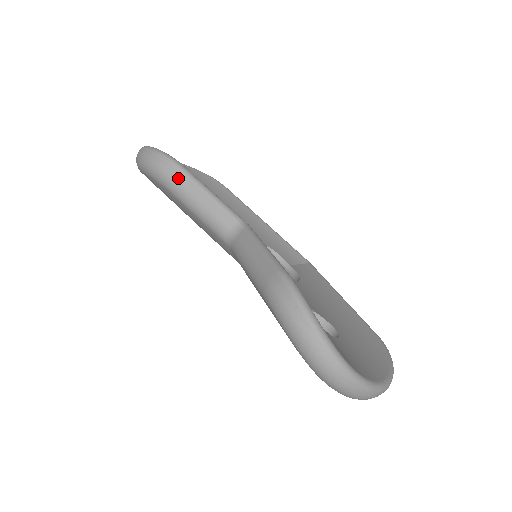
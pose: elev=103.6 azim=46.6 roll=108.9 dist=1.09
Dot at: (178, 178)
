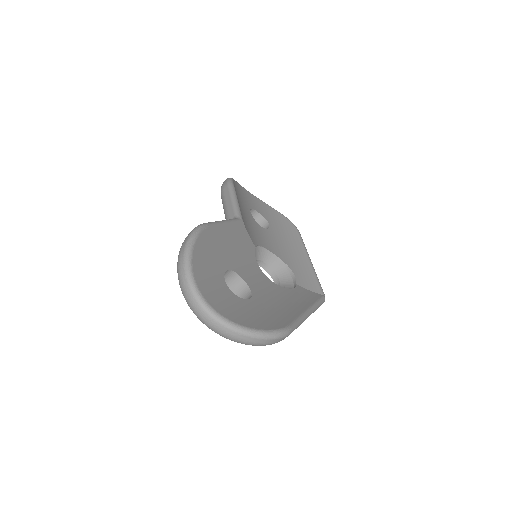
Dot at: (225, 190)
